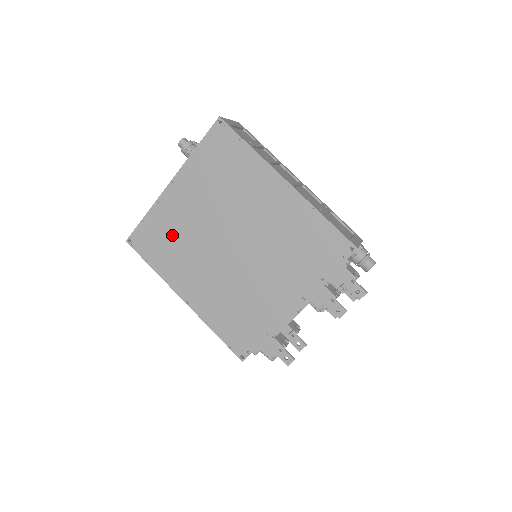
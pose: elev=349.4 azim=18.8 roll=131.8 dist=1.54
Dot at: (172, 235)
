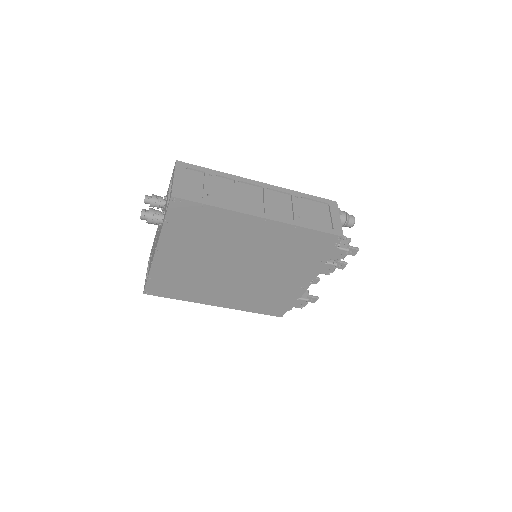
Dot at: (181, 278)
